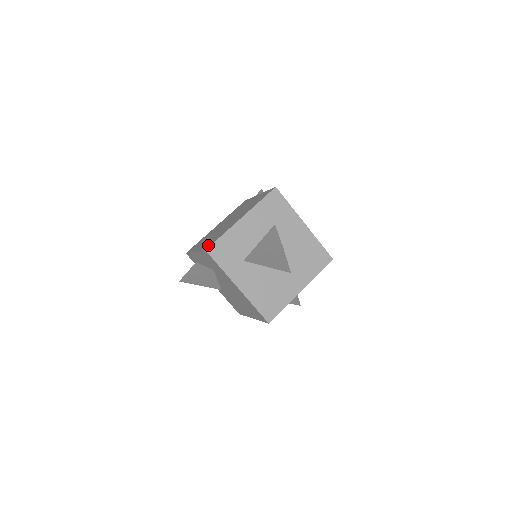
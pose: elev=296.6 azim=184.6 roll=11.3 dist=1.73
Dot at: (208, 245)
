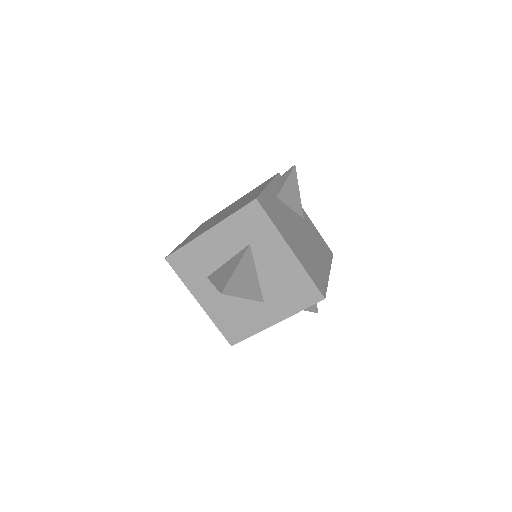
Dot at: (175, 249)
